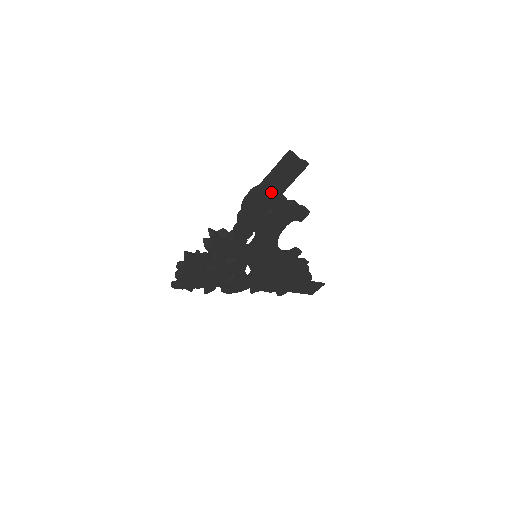
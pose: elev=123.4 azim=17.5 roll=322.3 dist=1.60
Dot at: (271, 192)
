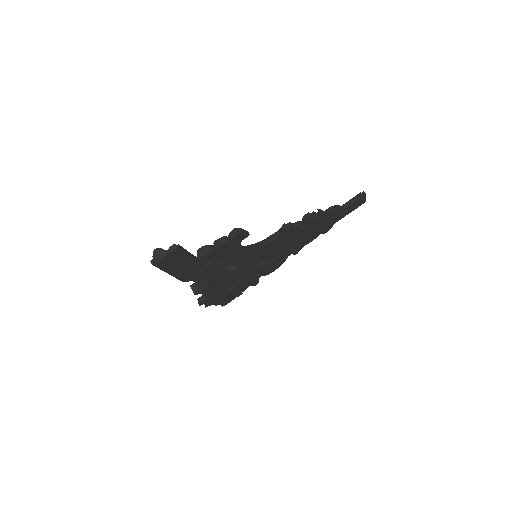
Dot at: (186, 266)
